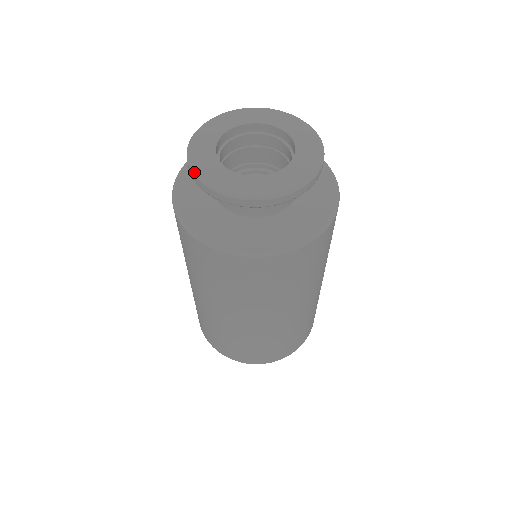
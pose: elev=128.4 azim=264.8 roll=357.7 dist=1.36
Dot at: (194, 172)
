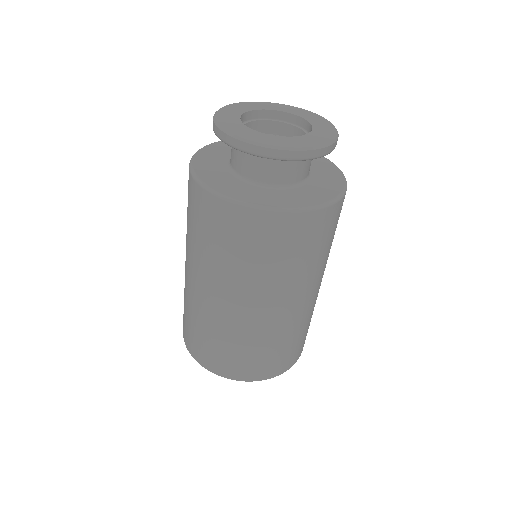
Dot at: (263, 145)
